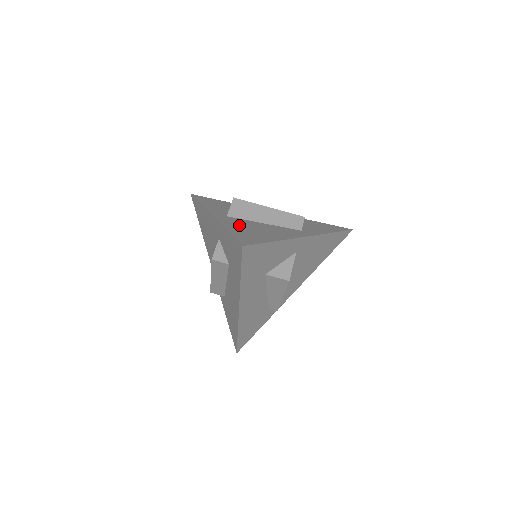
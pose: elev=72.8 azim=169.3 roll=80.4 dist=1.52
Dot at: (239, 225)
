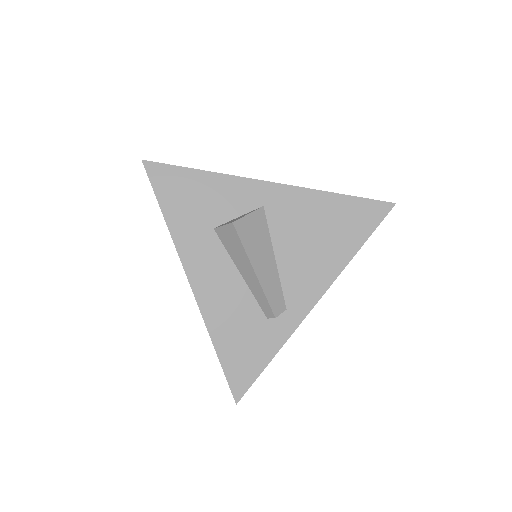
Dot at: occluded
